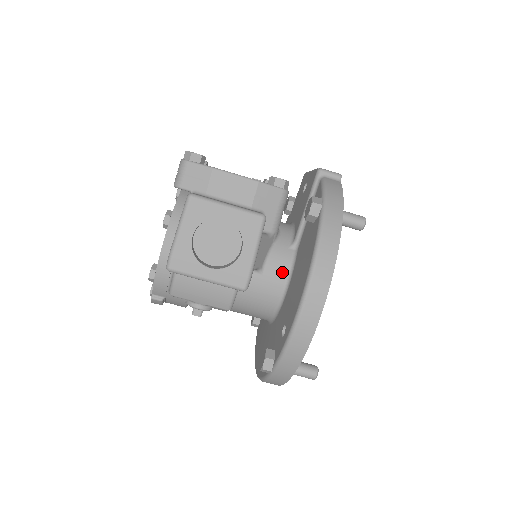
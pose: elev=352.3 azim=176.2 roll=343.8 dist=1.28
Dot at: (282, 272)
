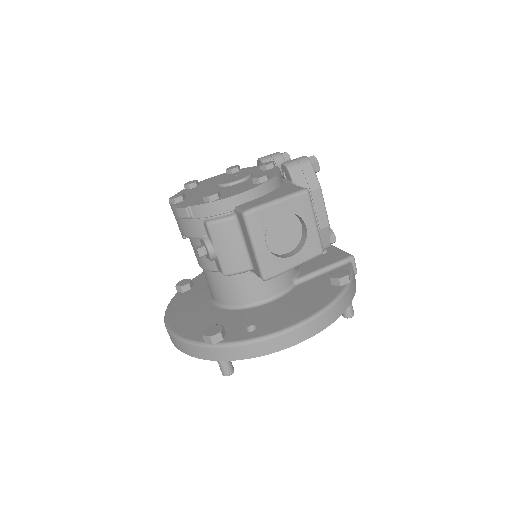
Dot at: (277, 289)
